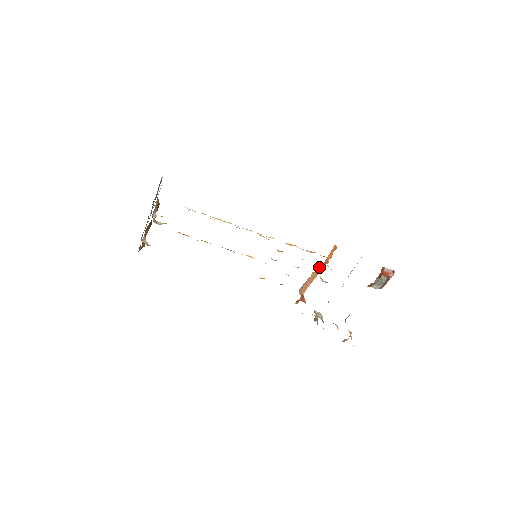
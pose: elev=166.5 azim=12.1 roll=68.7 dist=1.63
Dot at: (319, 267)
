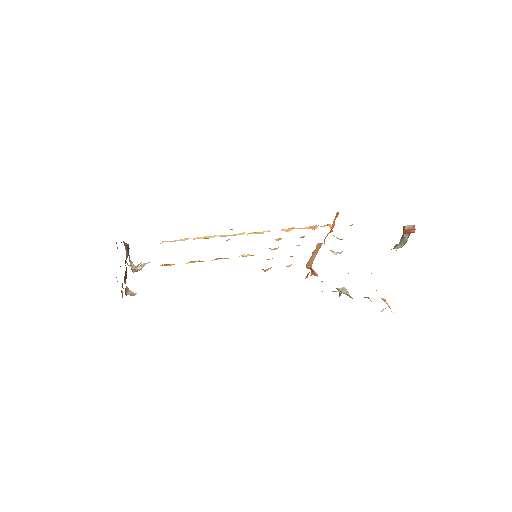
Dot at: (324, 239)
